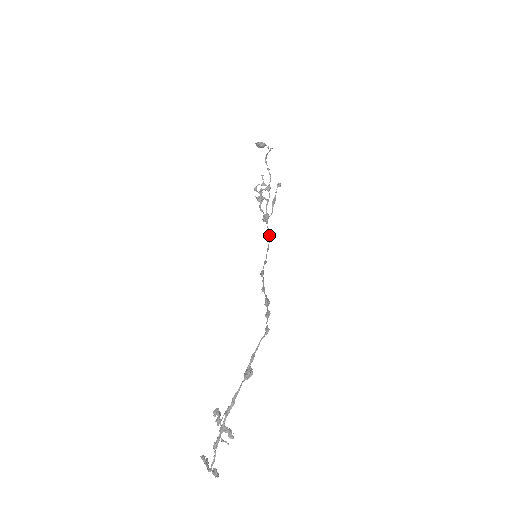
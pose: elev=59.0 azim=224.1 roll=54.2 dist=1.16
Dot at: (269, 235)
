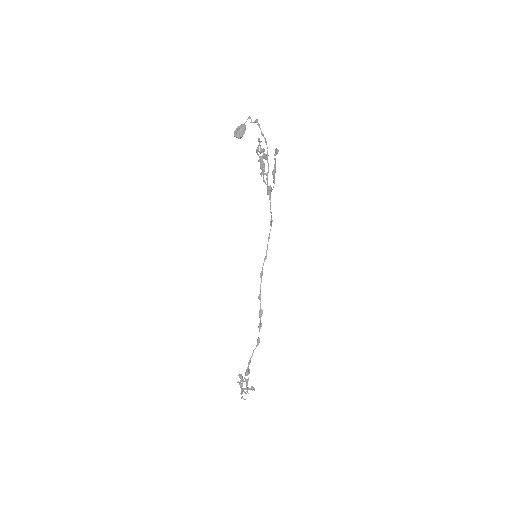
Dot at: occluded
